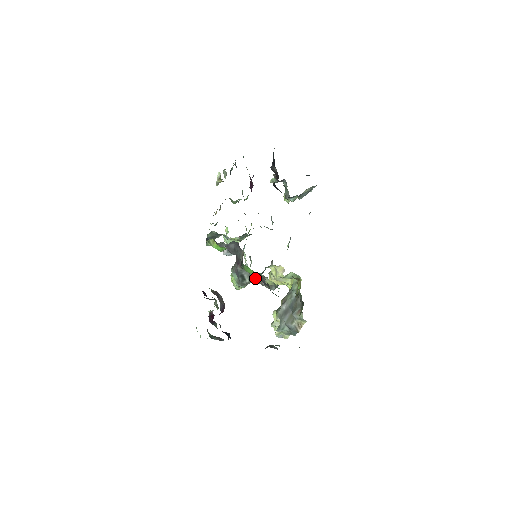
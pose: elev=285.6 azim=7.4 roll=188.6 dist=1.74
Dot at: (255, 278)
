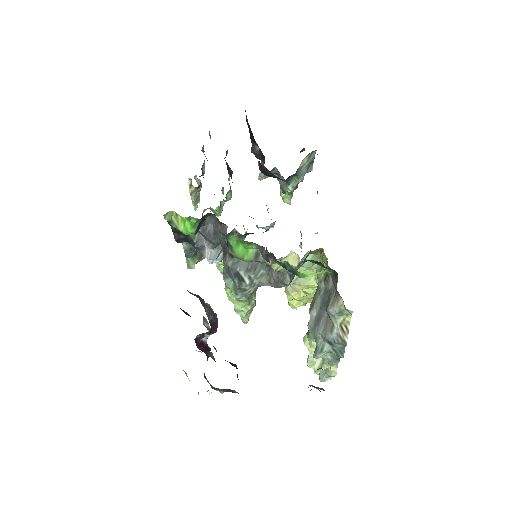
Dot at: (258, 276)
